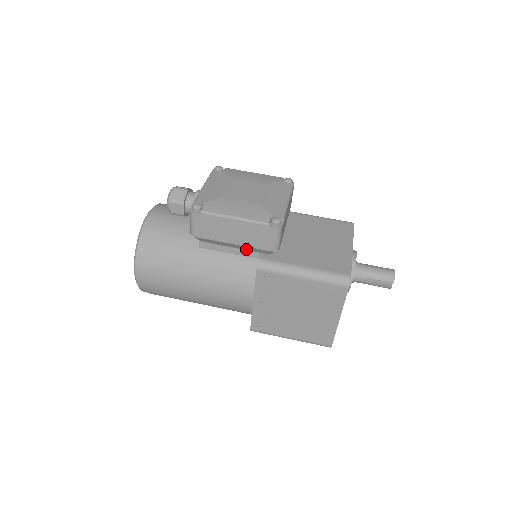
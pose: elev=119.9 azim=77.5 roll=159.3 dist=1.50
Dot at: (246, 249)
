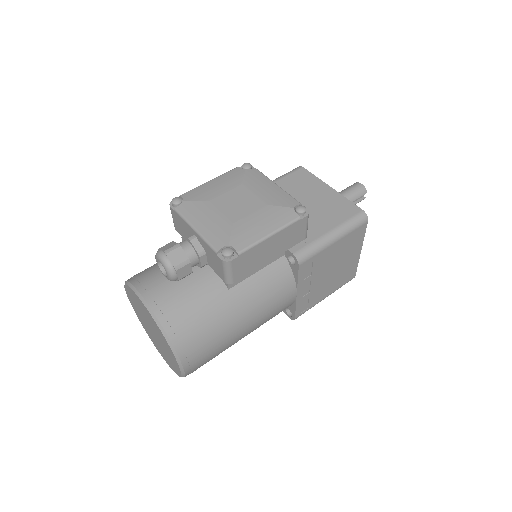
Dot at: occluded
